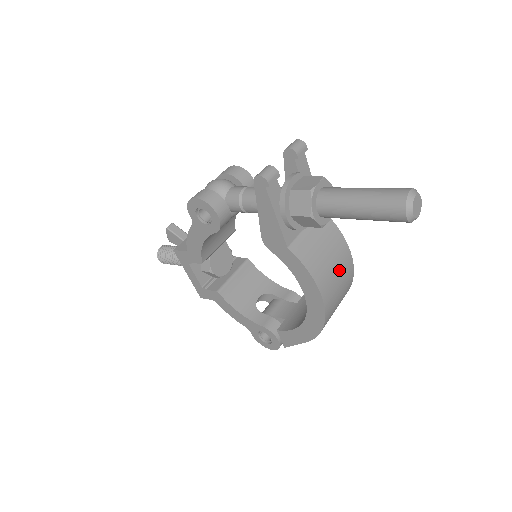
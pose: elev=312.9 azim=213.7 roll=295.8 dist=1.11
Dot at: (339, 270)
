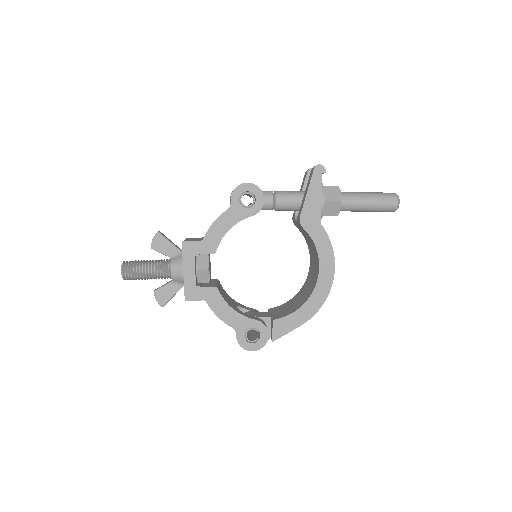
Dot at: occluded
